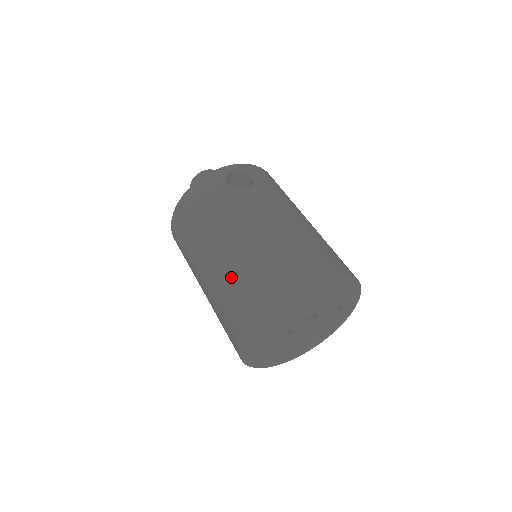
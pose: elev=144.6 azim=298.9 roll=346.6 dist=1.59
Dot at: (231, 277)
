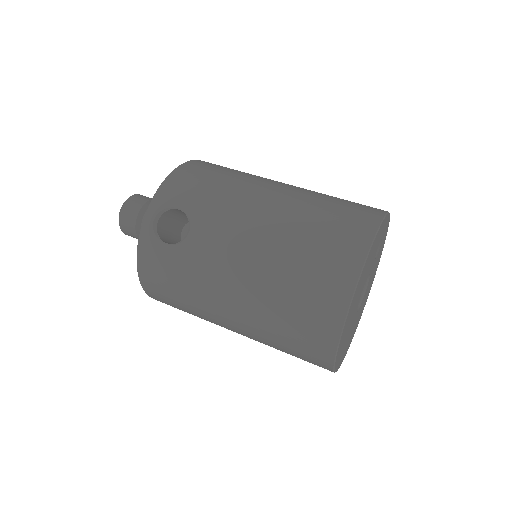
Dot at: (269, 336)
